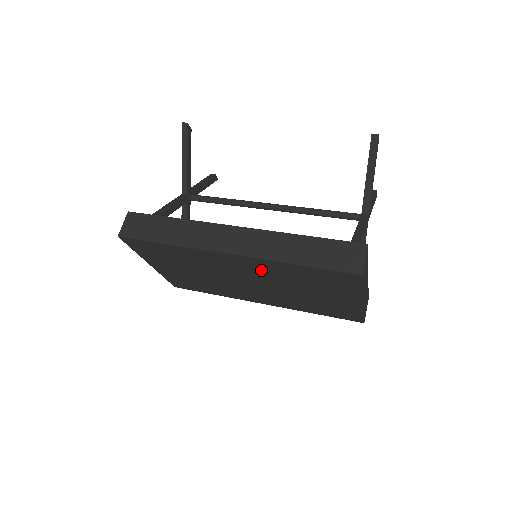
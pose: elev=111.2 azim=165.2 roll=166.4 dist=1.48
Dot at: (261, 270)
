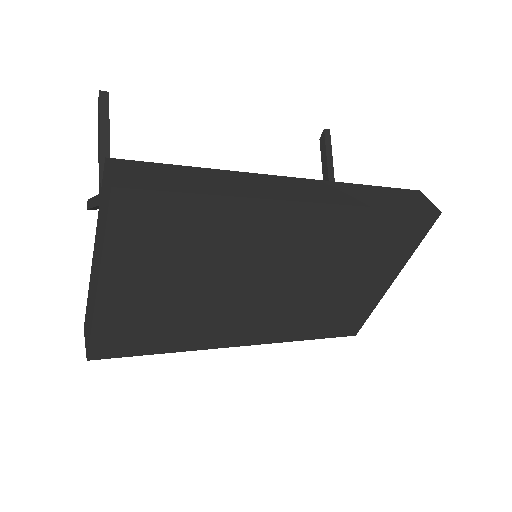
Dot at: (322, 238)
